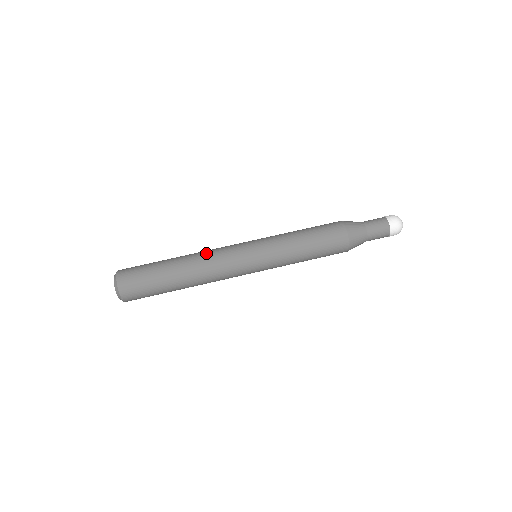
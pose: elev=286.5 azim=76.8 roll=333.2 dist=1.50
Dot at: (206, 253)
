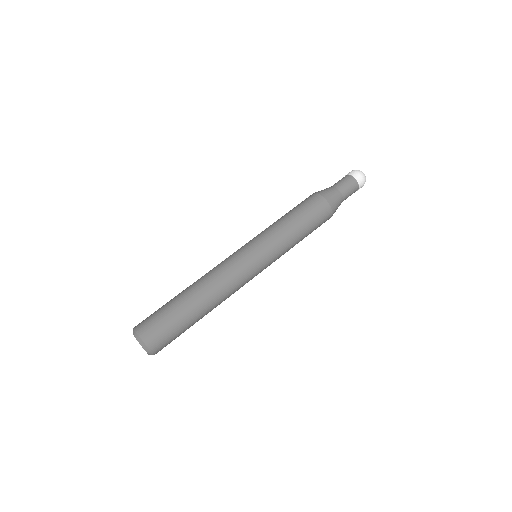
Dot at: (210, 271)
